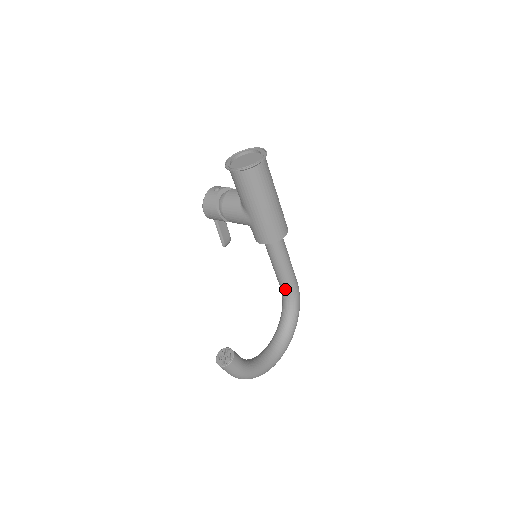
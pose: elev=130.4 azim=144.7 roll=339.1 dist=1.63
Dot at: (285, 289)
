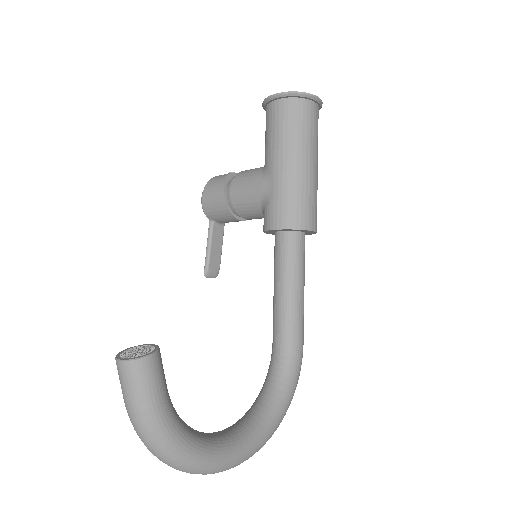
Dot at: (281, 340)
